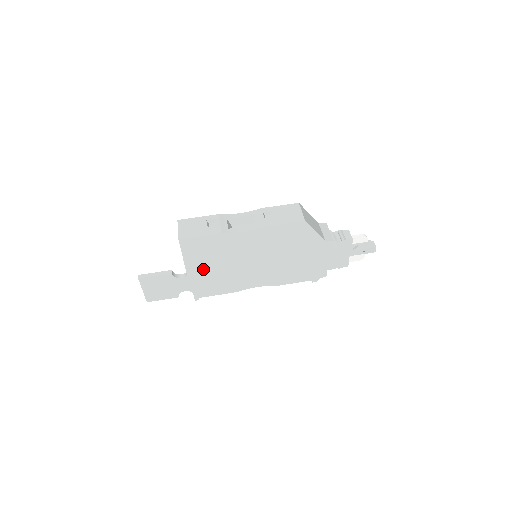
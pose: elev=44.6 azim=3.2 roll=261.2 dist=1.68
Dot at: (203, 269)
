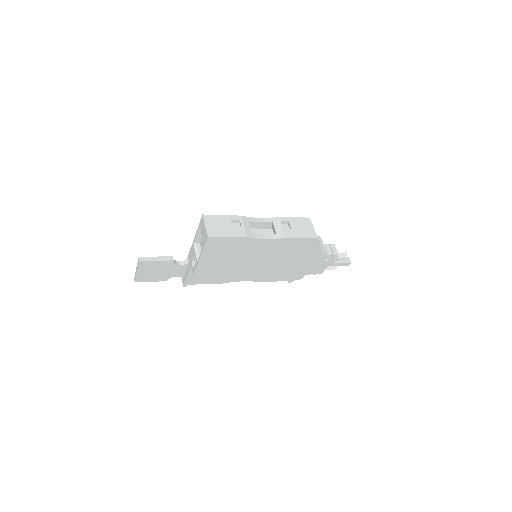
Dot at: (213, 264)
